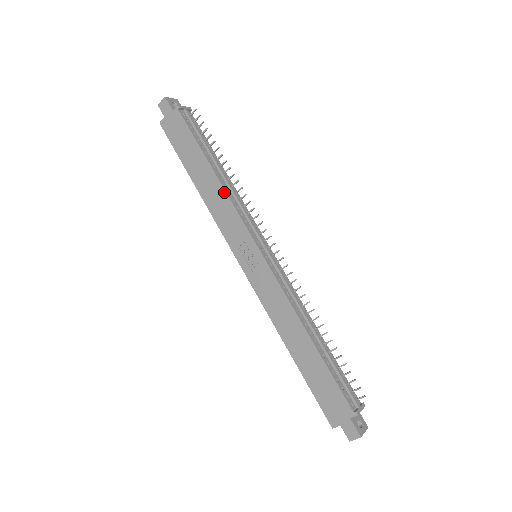
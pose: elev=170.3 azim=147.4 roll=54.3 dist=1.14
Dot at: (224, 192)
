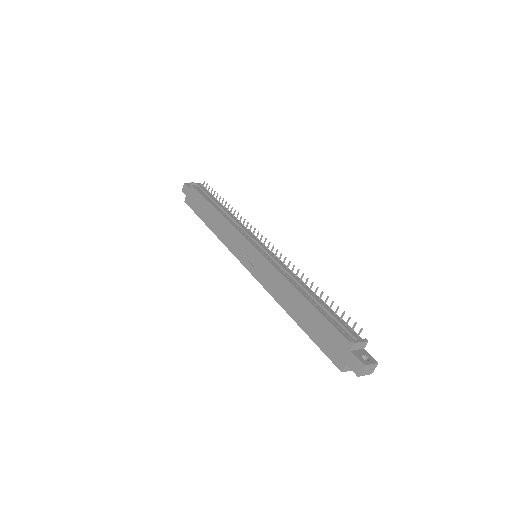
Dot at: (224, 219)
